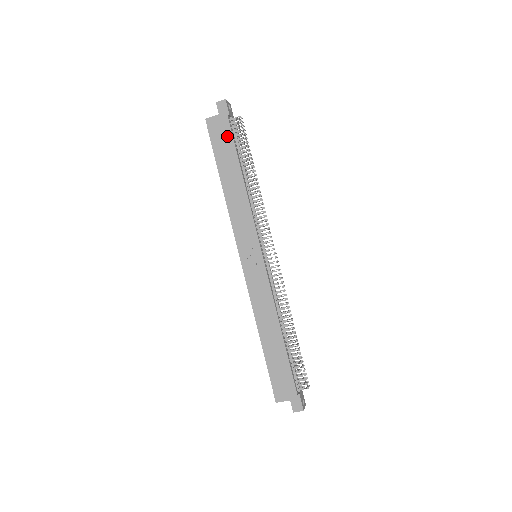
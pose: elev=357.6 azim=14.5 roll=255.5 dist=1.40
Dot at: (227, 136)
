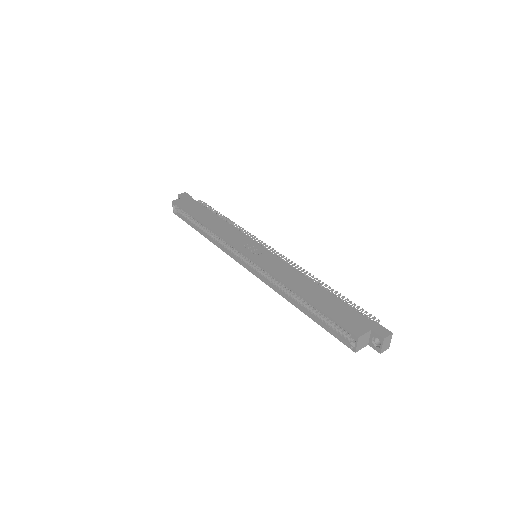
Dot at: (195, 204)
